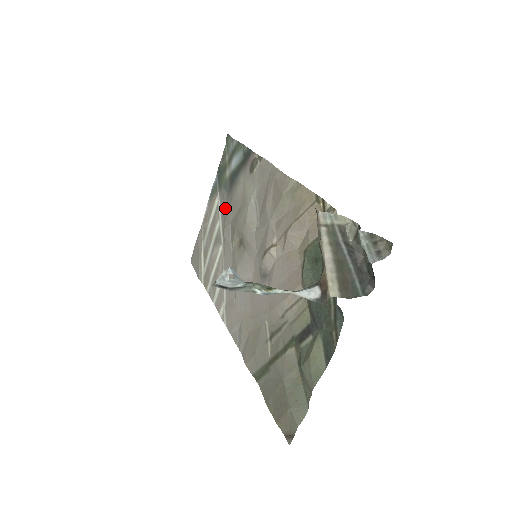
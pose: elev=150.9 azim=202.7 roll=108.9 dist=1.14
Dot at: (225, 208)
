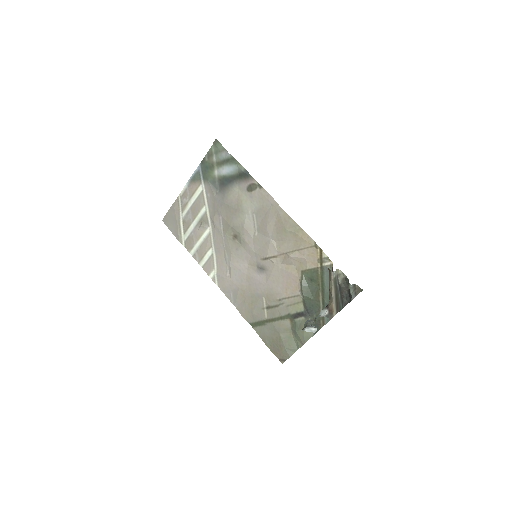
Dot at: (215, 202)
